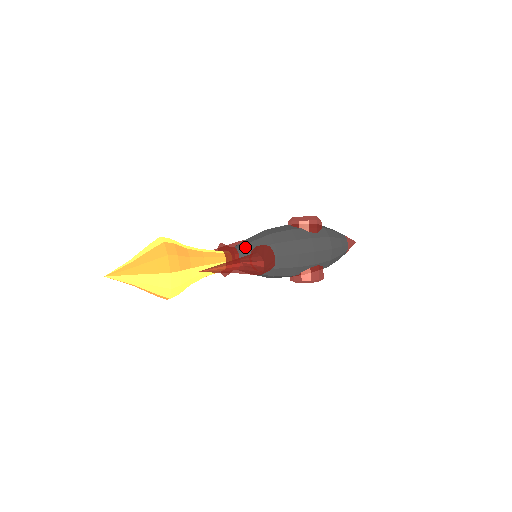
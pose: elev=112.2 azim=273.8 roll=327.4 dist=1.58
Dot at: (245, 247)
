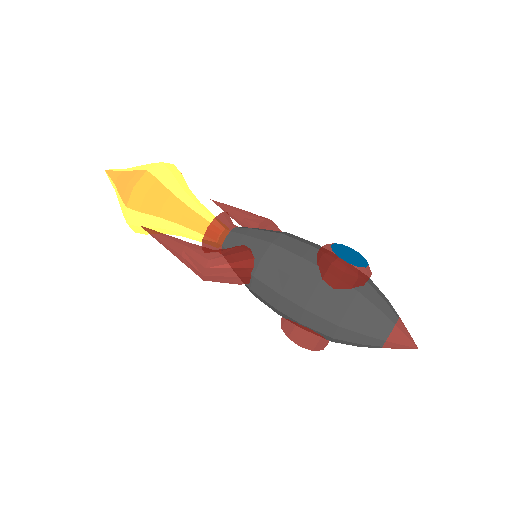
Dot at: (236, 236)
